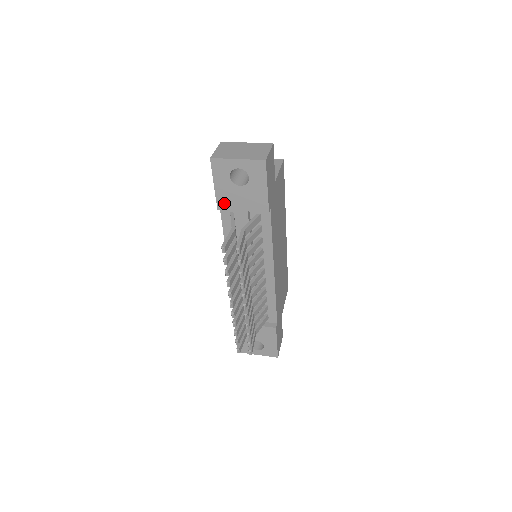
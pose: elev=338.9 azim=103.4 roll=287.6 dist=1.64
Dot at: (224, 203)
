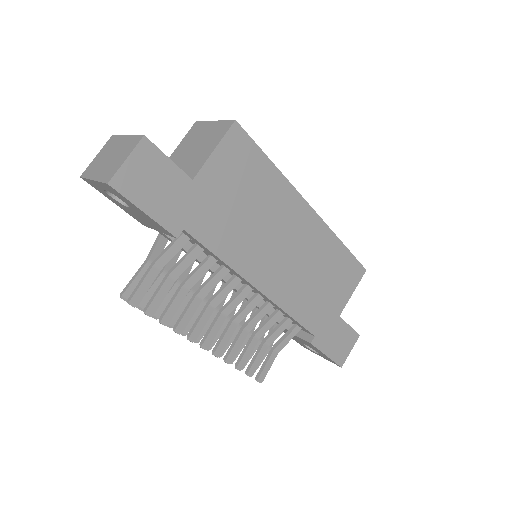
Dot at: (140, 221)
